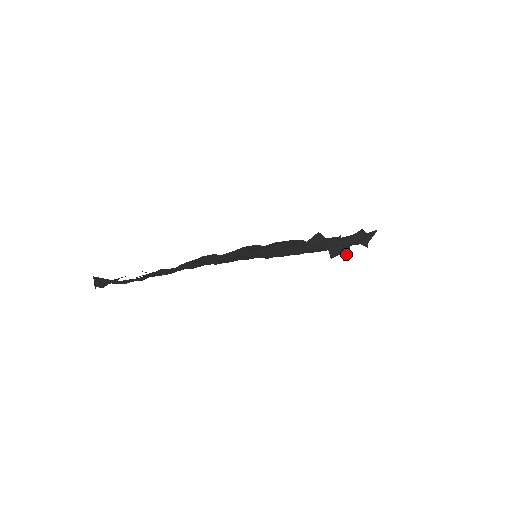
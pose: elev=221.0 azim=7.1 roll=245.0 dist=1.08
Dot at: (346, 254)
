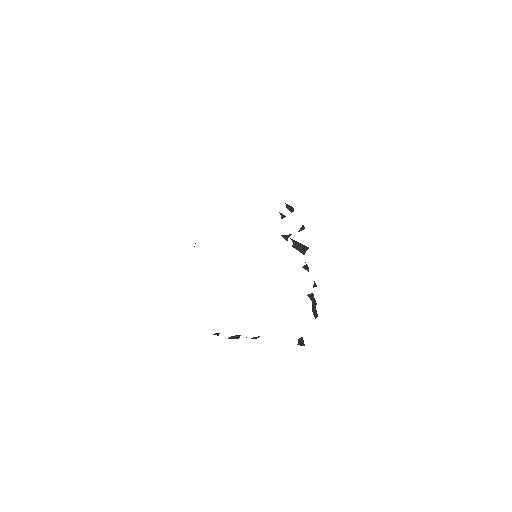
Dot at: (300, 252)
